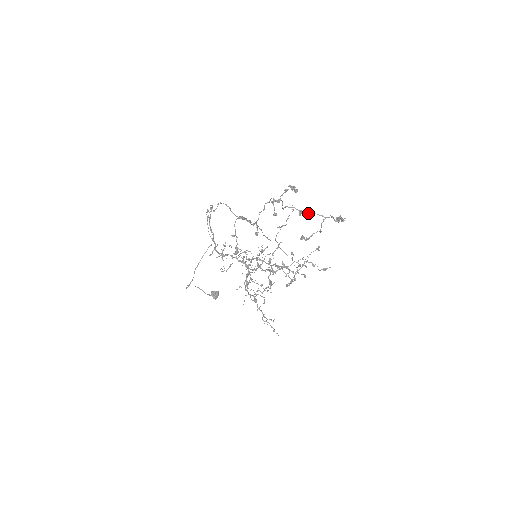
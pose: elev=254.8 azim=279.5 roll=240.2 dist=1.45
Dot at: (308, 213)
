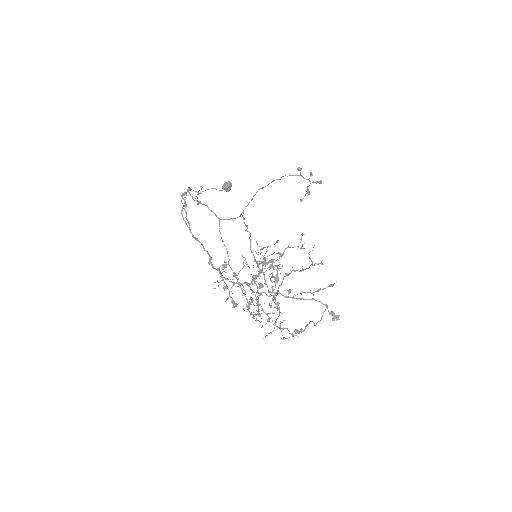
Dot at: occluded
